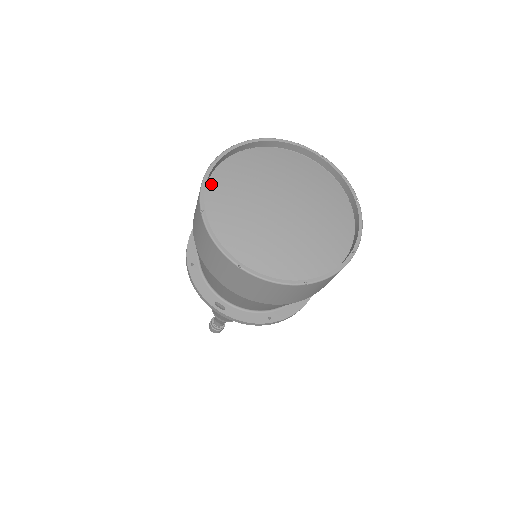
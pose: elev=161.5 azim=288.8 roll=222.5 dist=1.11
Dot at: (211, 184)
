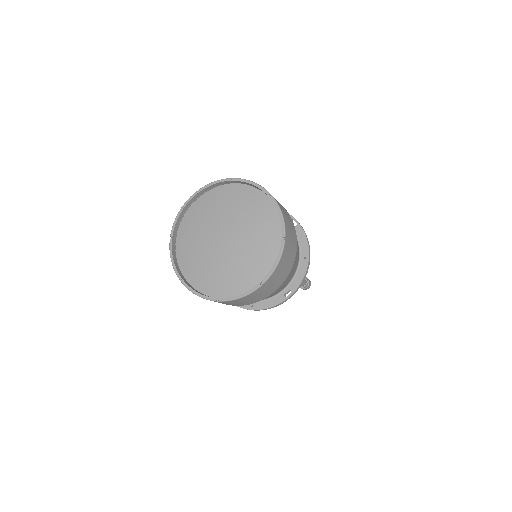
Dot at: (188, 214)
